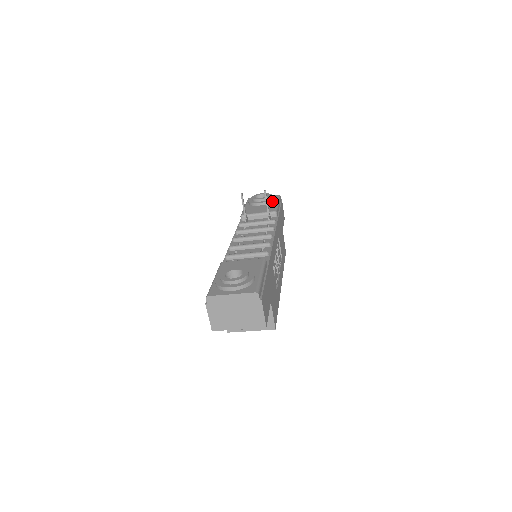
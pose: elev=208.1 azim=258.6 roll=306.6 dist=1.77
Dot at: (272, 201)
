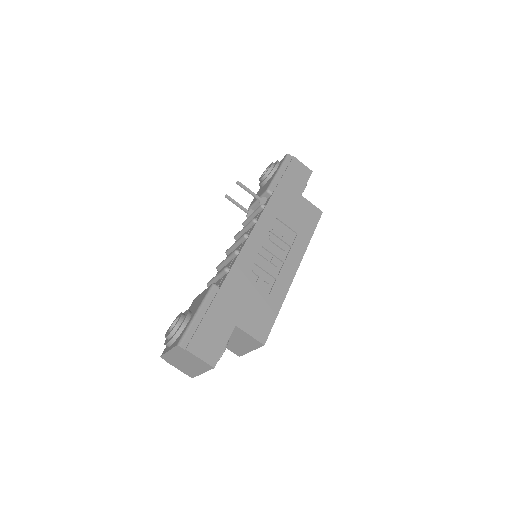
Dot at: (273, 172)
